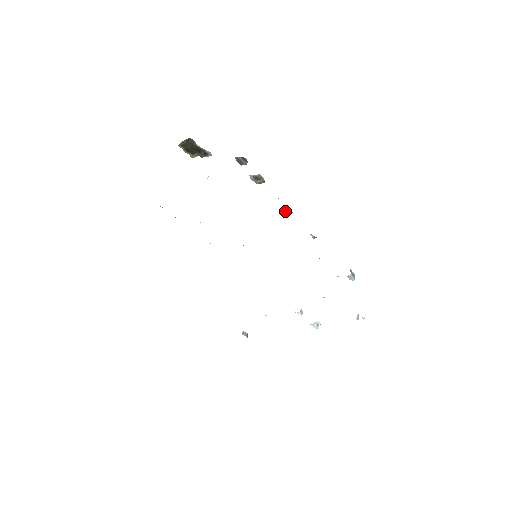
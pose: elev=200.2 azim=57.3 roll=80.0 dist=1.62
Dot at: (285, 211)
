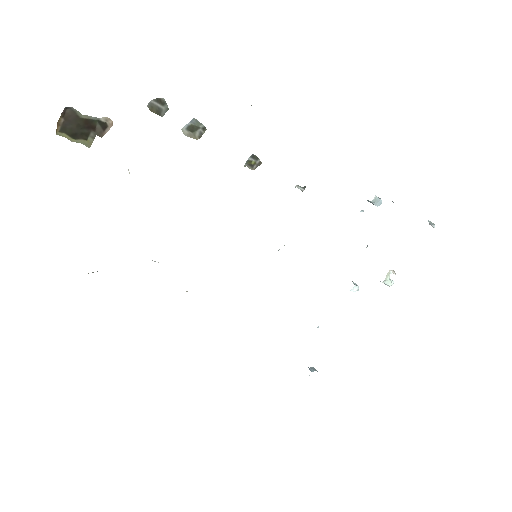
Dot at: (252, 167)
